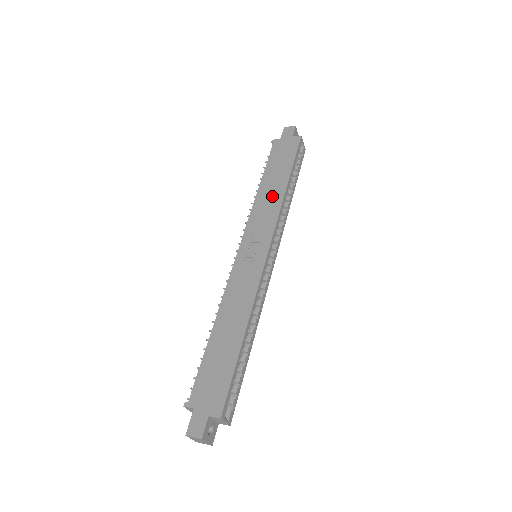
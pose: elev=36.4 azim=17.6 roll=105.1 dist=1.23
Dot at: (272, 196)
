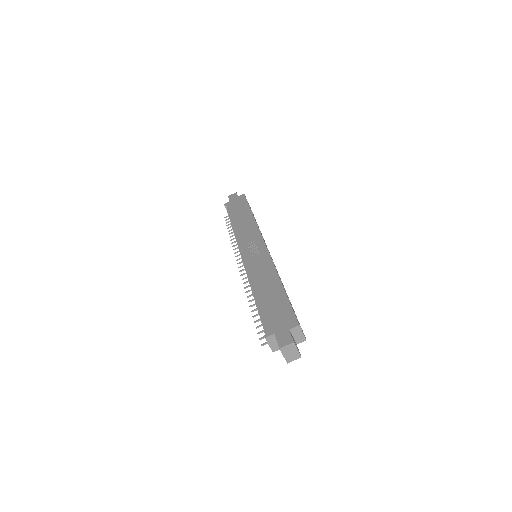
Dot at: (246, 223)
